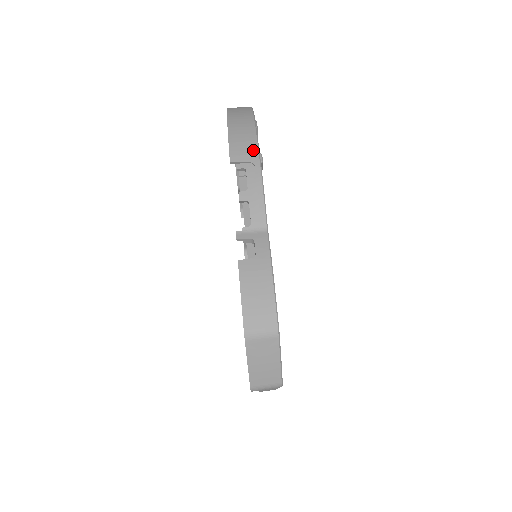
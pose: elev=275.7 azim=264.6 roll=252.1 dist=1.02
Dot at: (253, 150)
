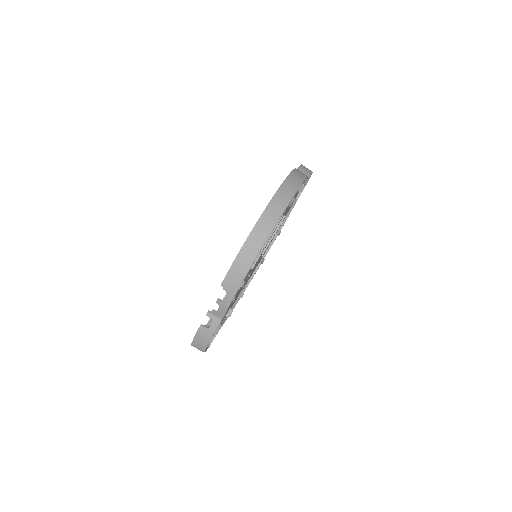
Dot at: (236, 286)
